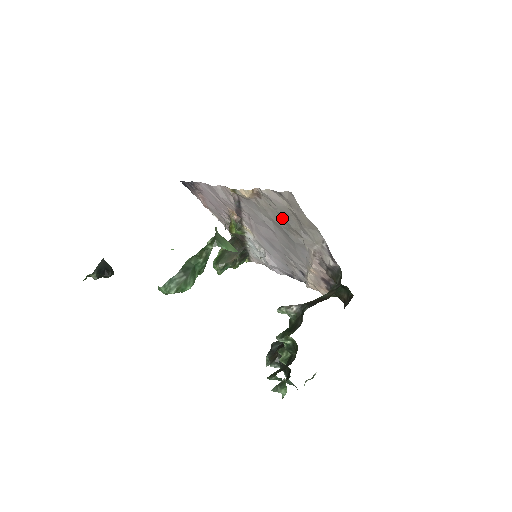
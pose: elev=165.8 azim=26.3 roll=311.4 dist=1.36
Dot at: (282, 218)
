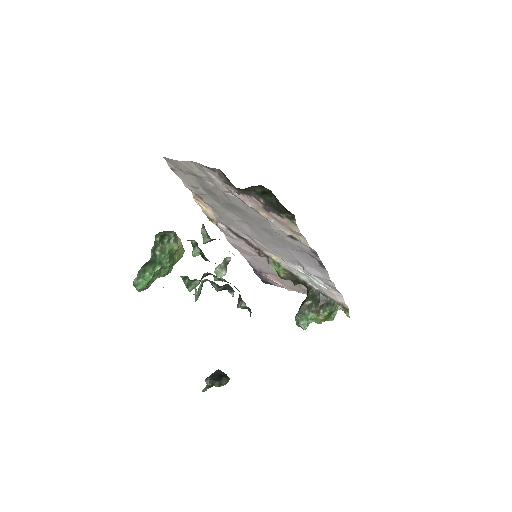
Dot at: (209, 193)
